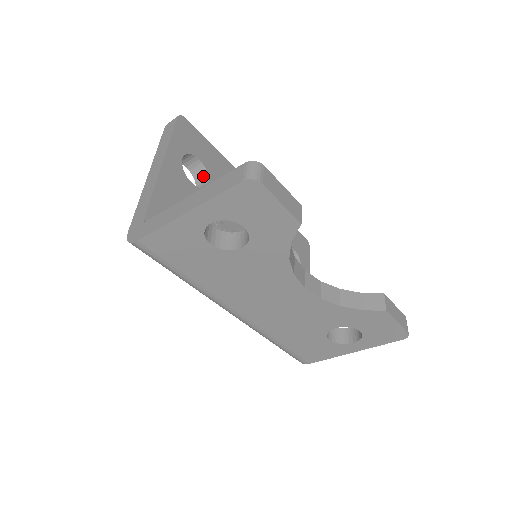
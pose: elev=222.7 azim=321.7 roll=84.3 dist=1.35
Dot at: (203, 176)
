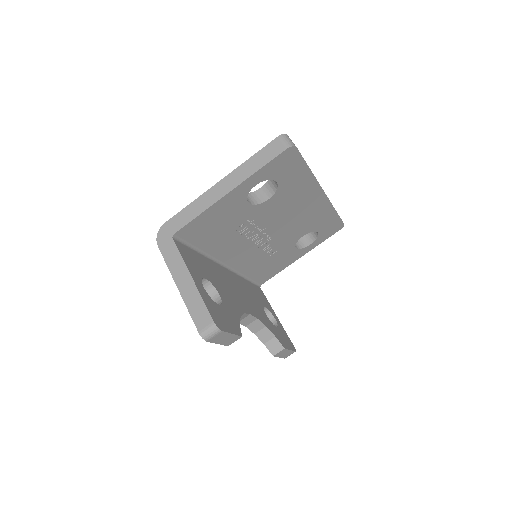
Dot at: (273, 188)
